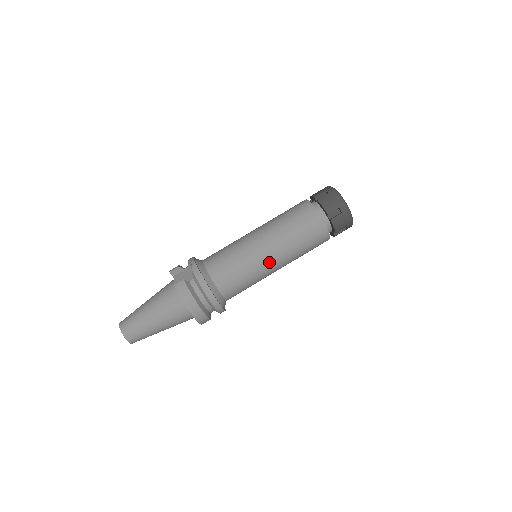
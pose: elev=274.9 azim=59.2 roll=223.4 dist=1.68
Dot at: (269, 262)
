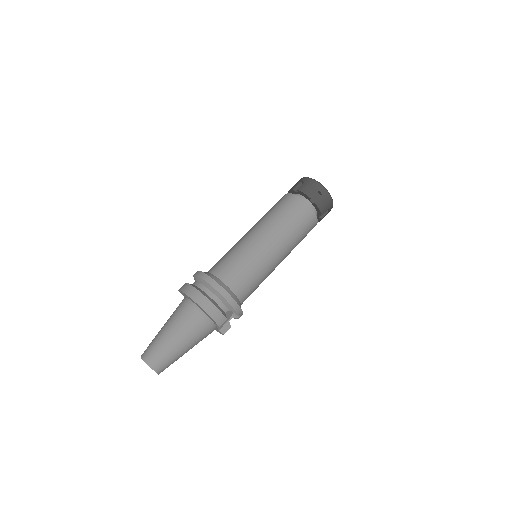
Dot at: (255, 238)
